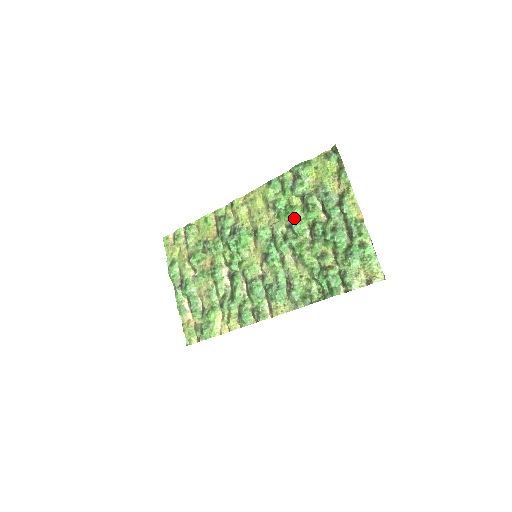
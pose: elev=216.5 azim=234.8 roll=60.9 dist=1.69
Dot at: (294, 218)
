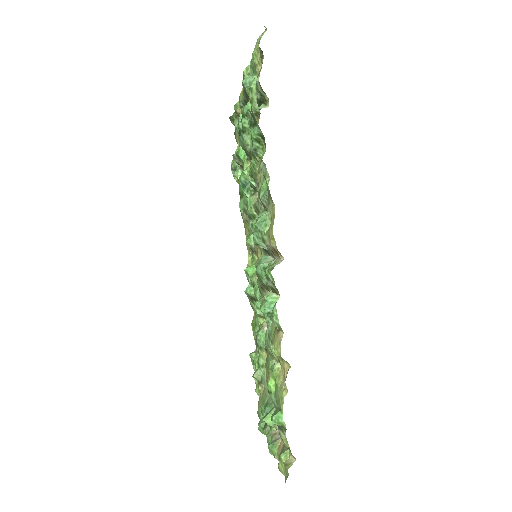
Dot at: occluded
